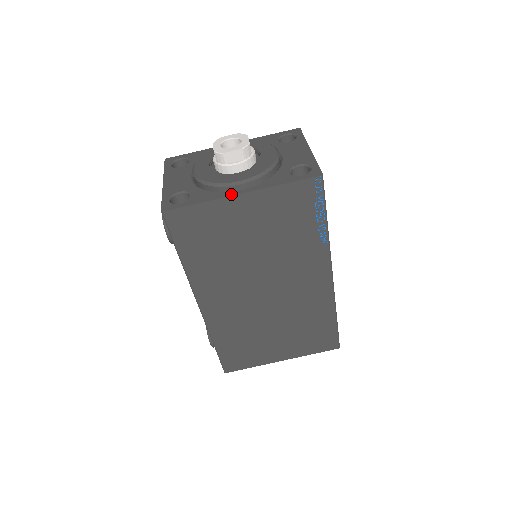
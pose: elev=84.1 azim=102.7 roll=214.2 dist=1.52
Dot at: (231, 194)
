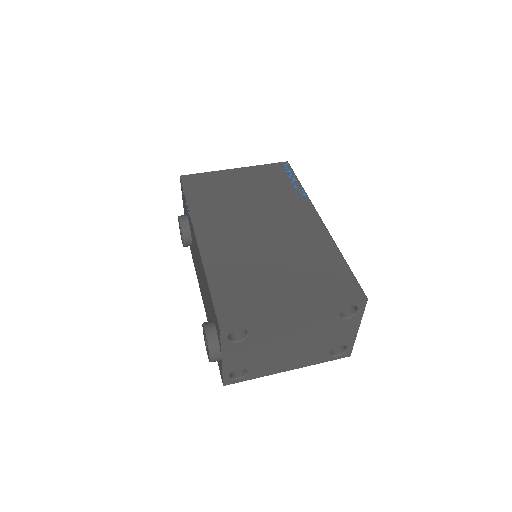
Dot at: (228, 171)
